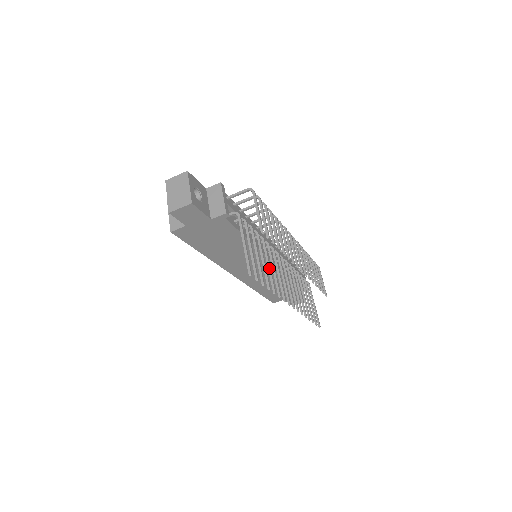
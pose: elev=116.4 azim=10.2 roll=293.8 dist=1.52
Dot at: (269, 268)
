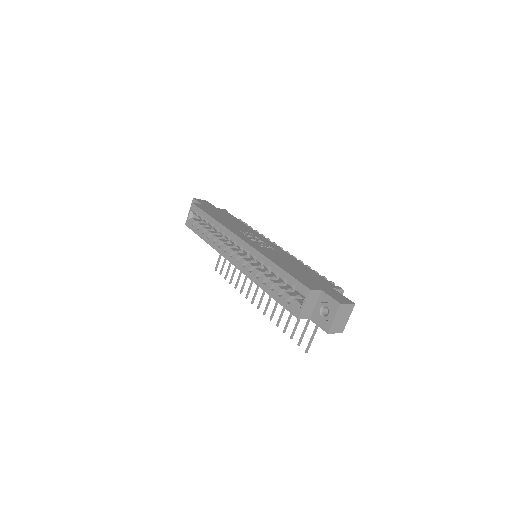
Dot at: occluded
